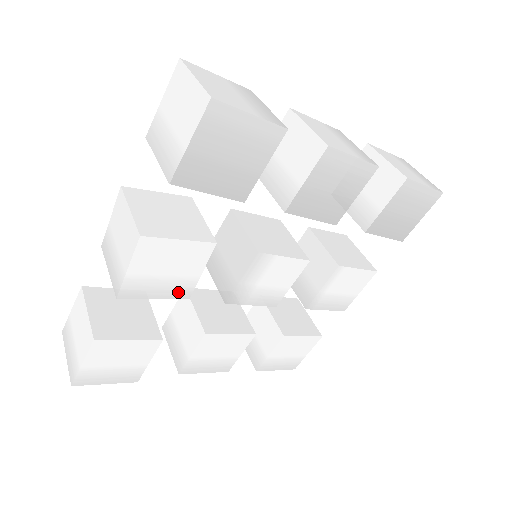
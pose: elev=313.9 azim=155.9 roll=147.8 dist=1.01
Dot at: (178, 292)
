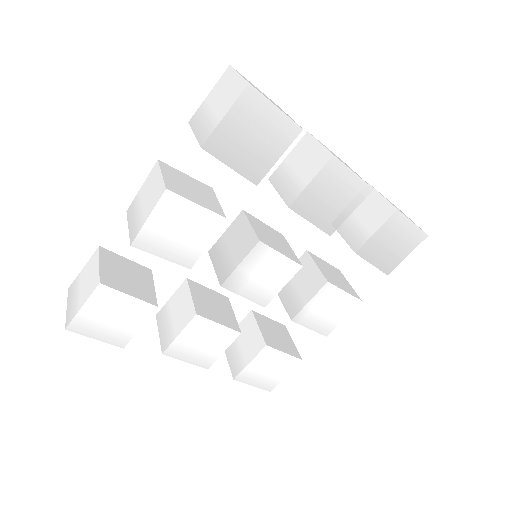
Dot at: (183, 258)
